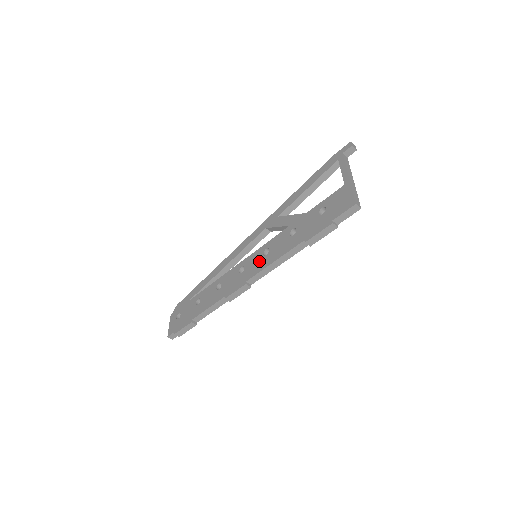
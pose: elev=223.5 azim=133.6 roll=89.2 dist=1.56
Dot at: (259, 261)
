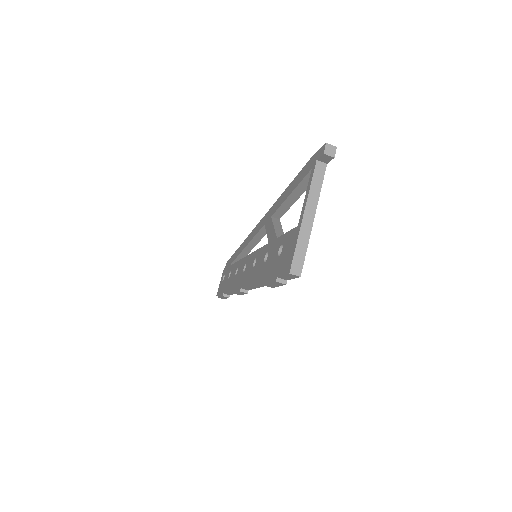
Dot at: (249, 271)
